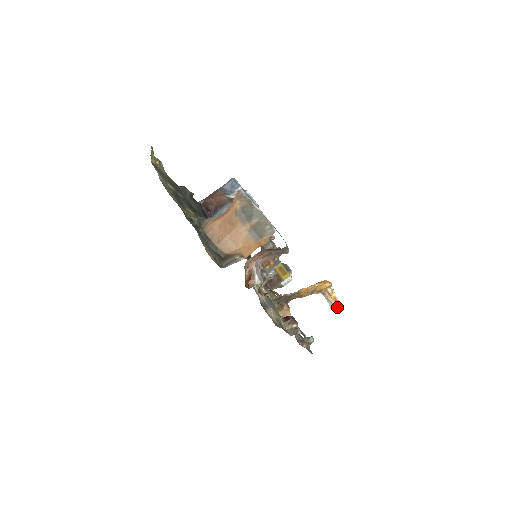
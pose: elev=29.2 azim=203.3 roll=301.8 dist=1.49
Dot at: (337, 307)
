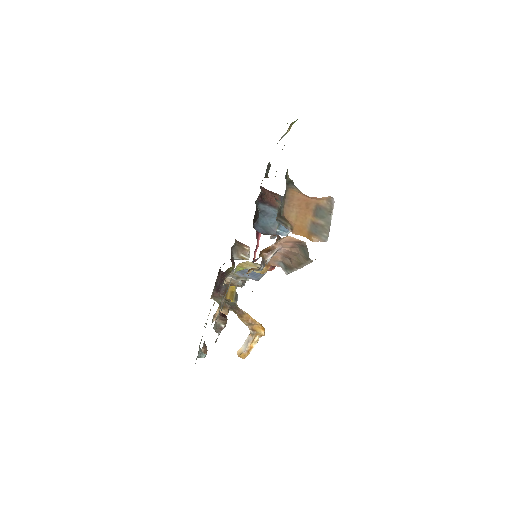
Dot at: (243, 356)
